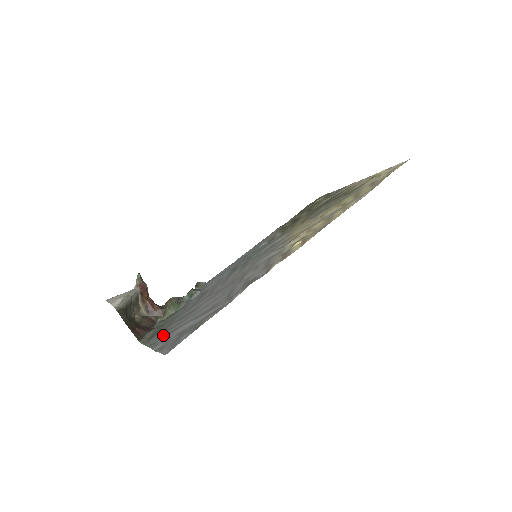
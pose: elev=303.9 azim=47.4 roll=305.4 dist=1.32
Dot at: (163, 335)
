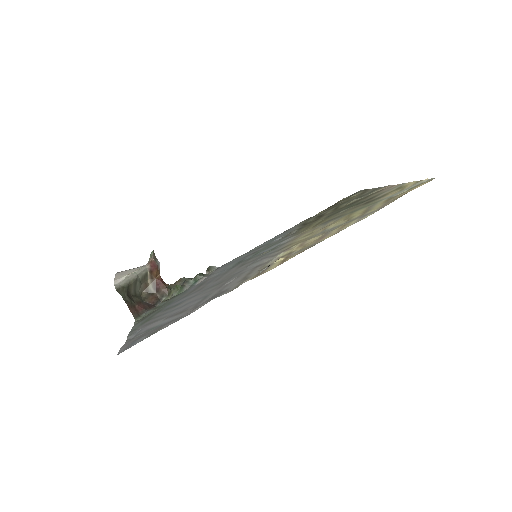
Dot at: (144, 323)
